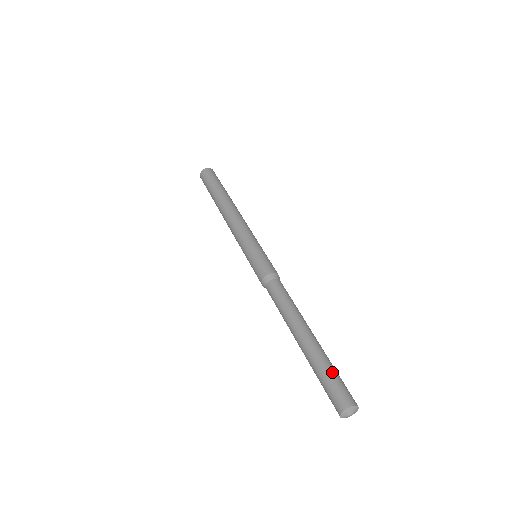
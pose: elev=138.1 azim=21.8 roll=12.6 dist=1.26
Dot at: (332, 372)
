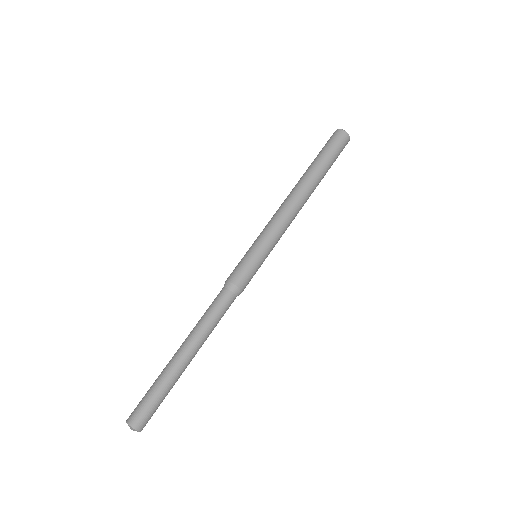
Dot at: (161, 399)
